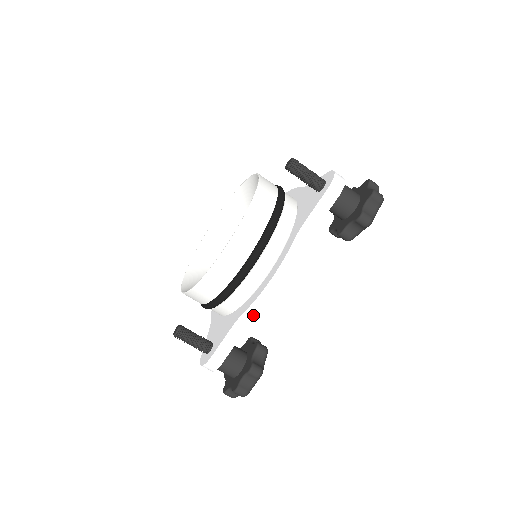
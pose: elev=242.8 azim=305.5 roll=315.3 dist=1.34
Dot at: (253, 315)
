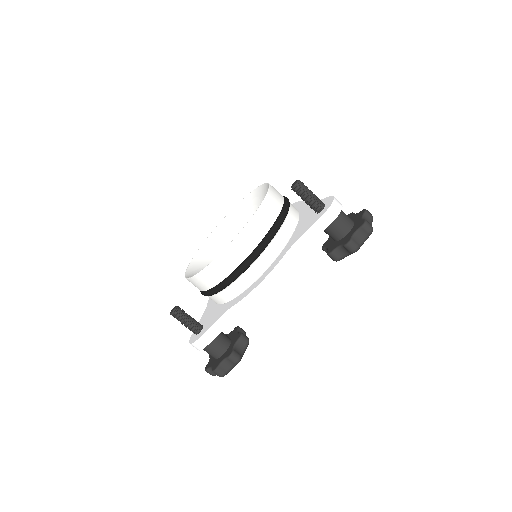
Dot at: (240, 310)
